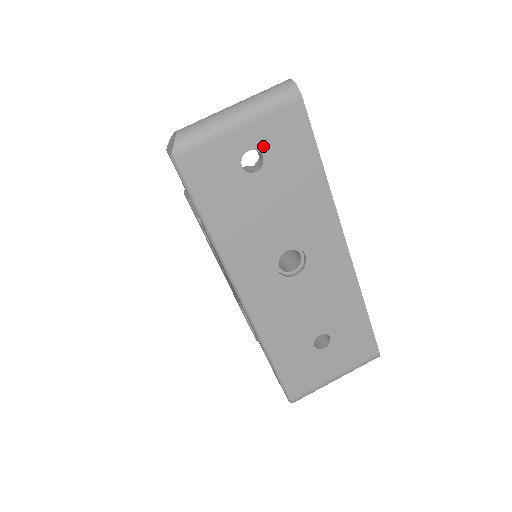
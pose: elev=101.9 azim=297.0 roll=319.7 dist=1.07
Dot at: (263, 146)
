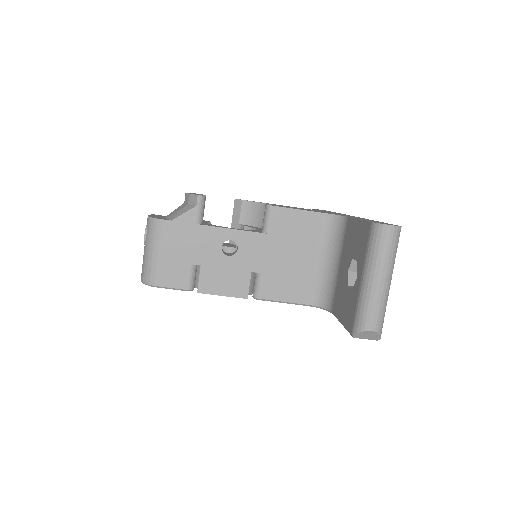
Dot at: occluded
